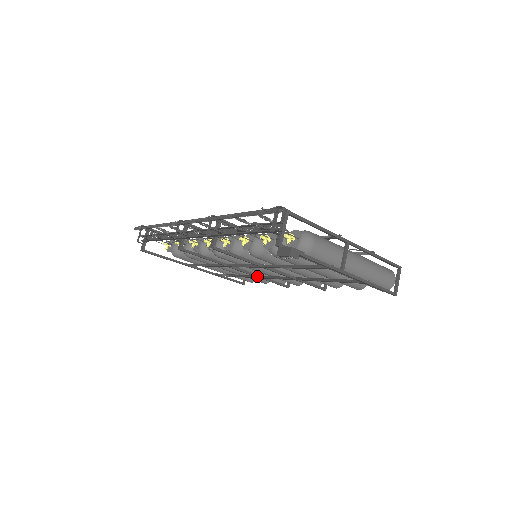
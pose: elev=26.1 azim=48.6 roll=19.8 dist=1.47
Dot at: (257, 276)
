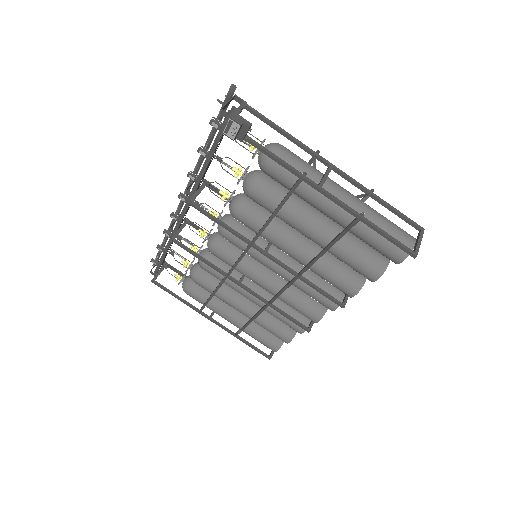
Dot at: (265, 301)
